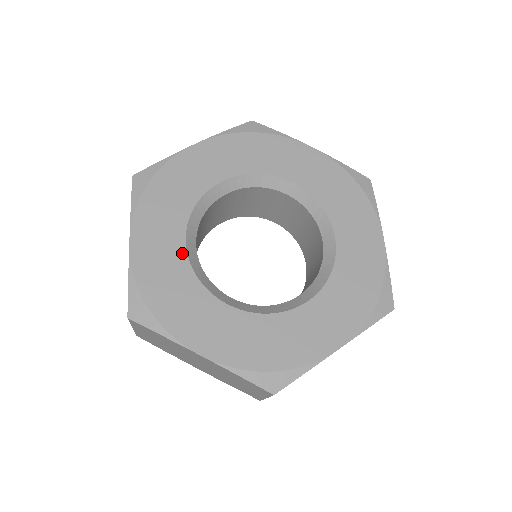
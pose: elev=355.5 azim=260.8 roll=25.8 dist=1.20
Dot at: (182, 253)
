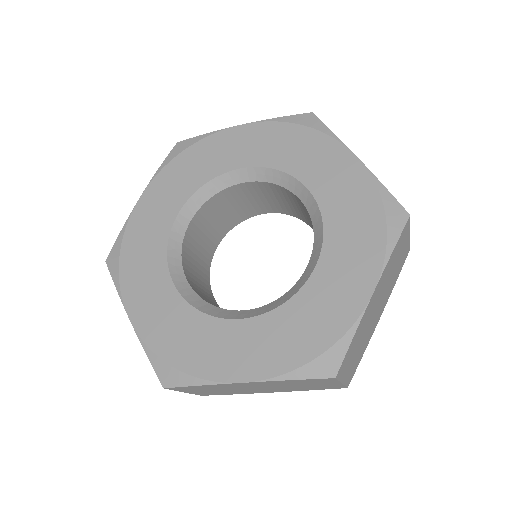
Dot at: (169, 224)
